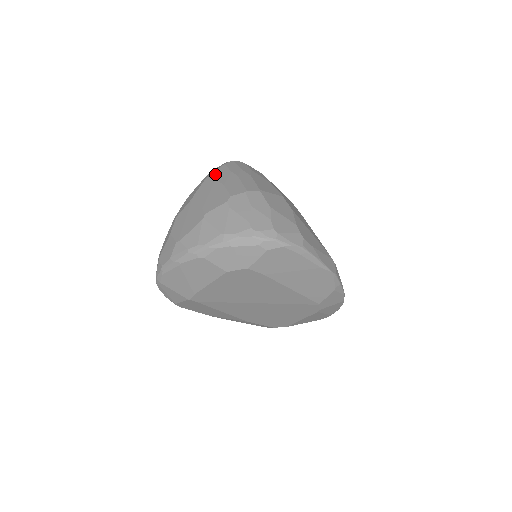
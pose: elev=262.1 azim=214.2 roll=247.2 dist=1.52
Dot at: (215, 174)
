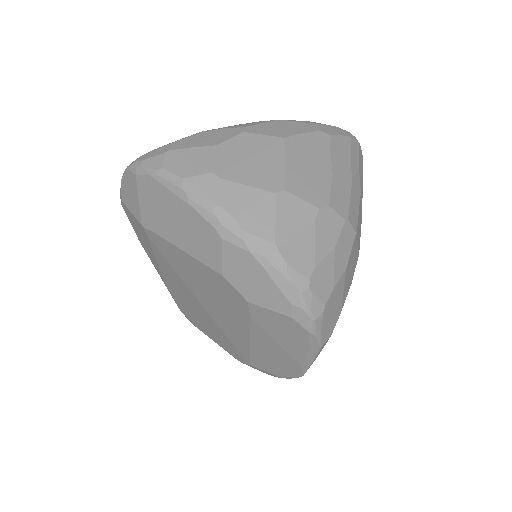
Dot at: (334, 140)
